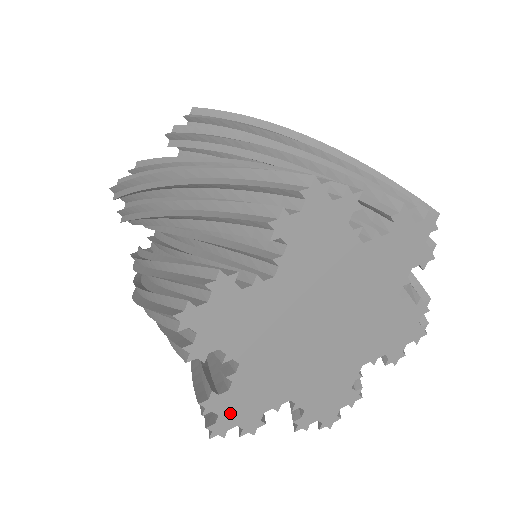
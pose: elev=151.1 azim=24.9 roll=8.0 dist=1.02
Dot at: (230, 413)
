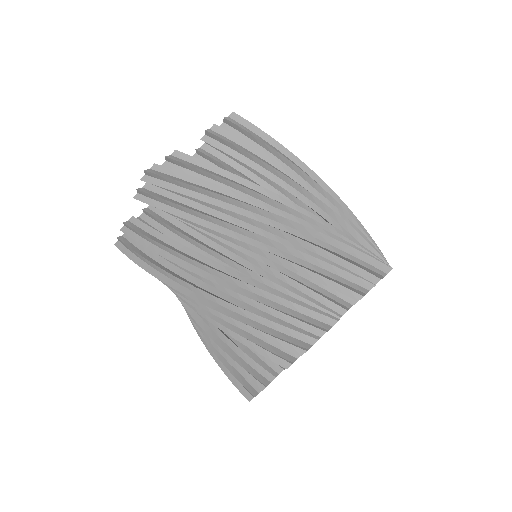
Dot at: occluded
